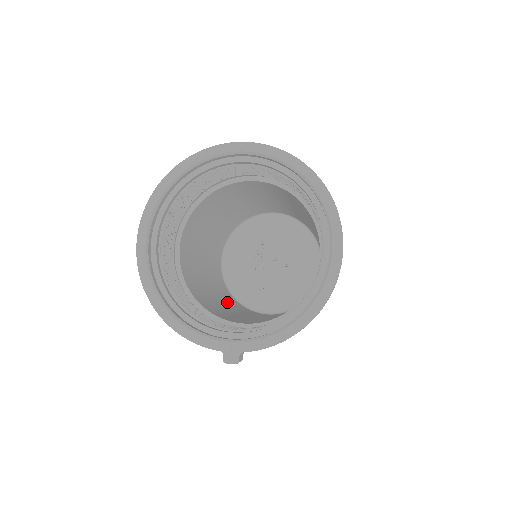
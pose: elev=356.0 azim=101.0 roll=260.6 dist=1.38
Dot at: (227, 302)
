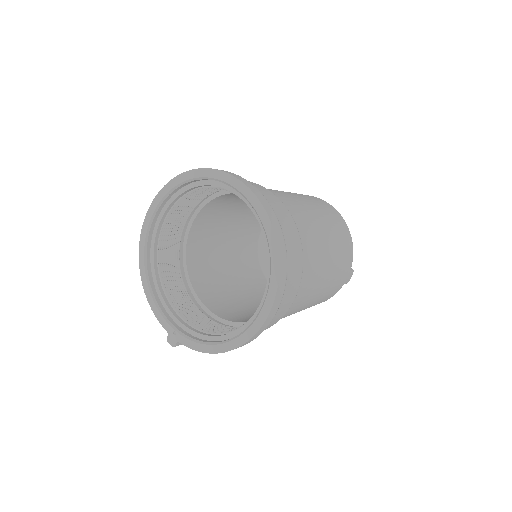
Dot at: (240, 271)
